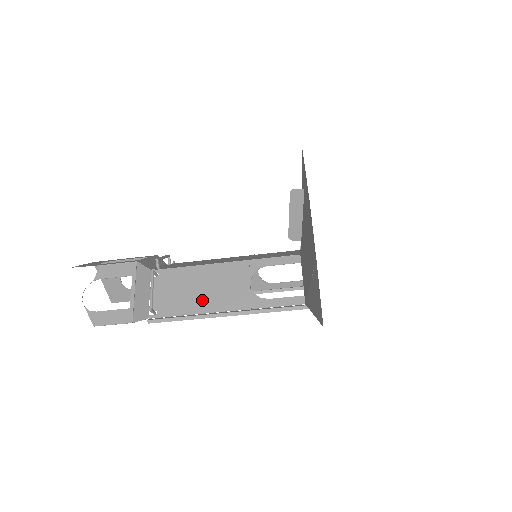
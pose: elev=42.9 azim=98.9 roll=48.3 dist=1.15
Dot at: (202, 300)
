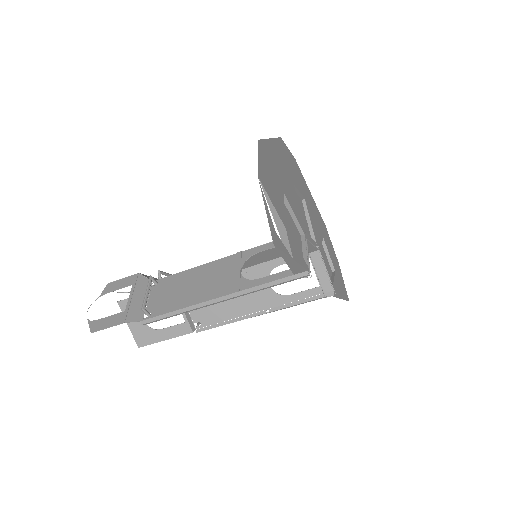
Dot at: (194, 294)
